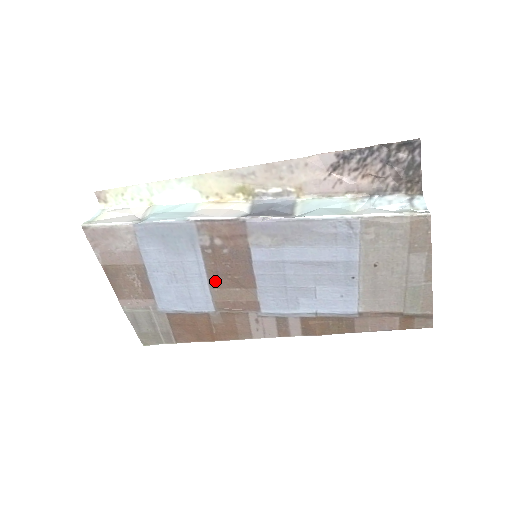
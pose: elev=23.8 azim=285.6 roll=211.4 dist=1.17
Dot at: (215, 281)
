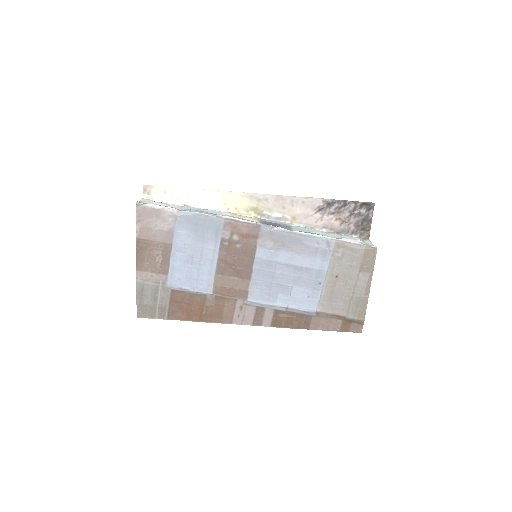
Dot at: (221, 268)
